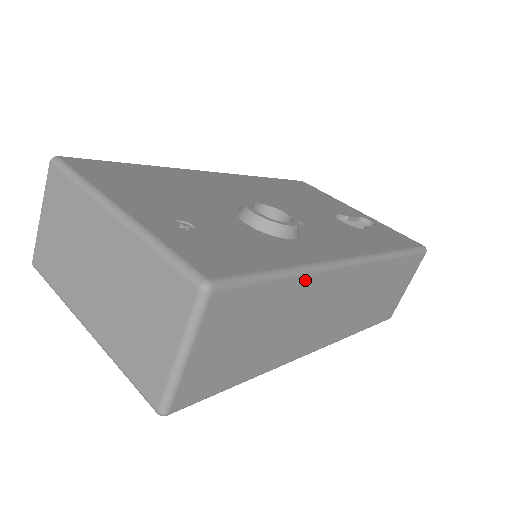
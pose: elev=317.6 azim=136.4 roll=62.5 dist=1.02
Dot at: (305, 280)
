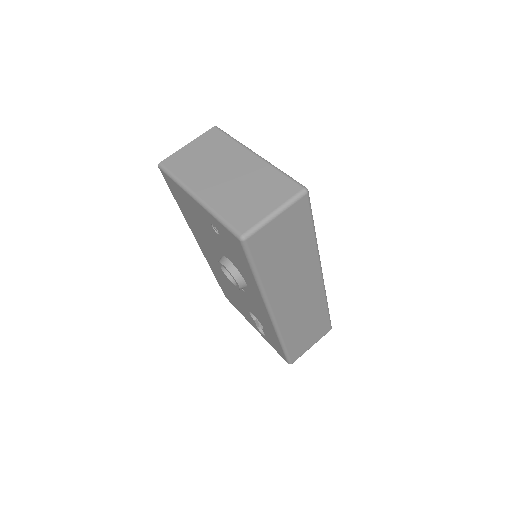
Dot at: (313, 247)
